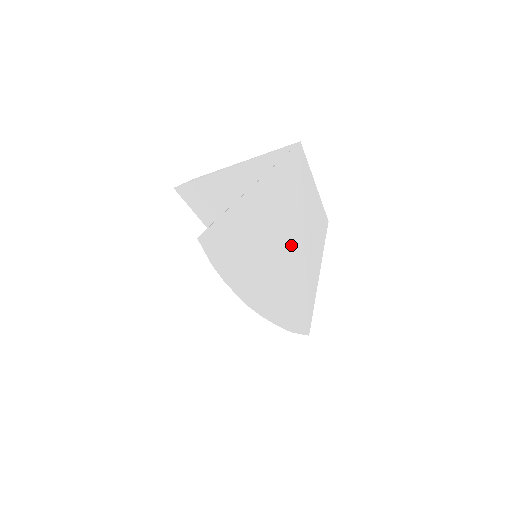
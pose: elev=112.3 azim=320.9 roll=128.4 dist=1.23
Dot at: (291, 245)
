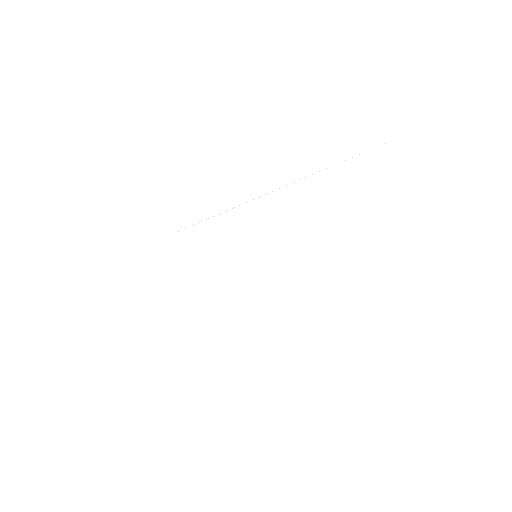
Dot at: (322, 240)
